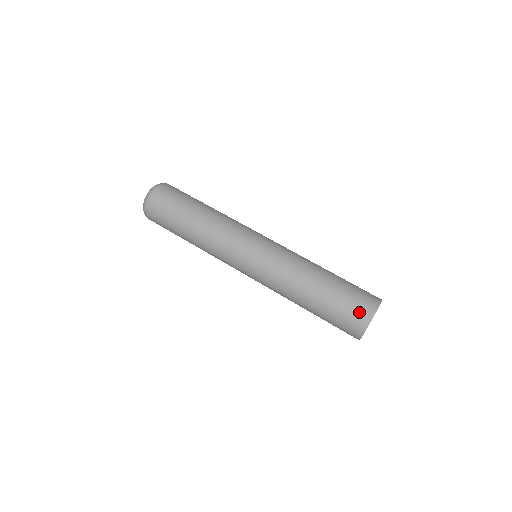
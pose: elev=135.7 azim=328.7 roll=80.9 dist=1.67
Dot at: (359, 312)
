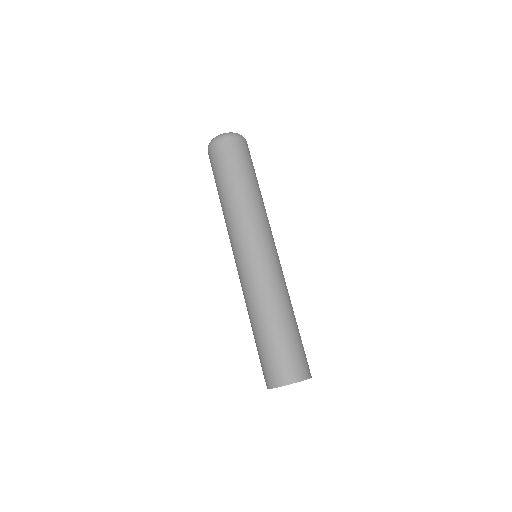
Dot at: (290, 369)
